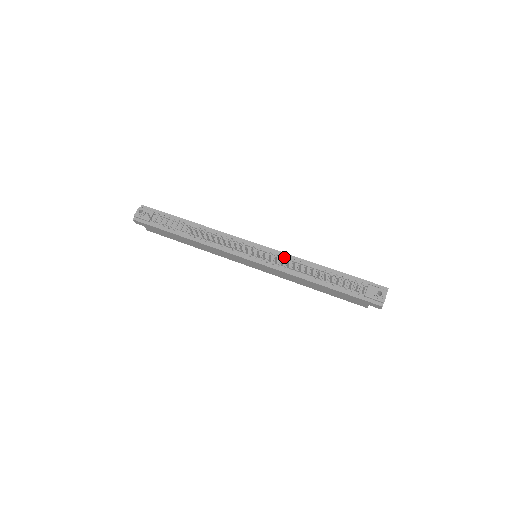
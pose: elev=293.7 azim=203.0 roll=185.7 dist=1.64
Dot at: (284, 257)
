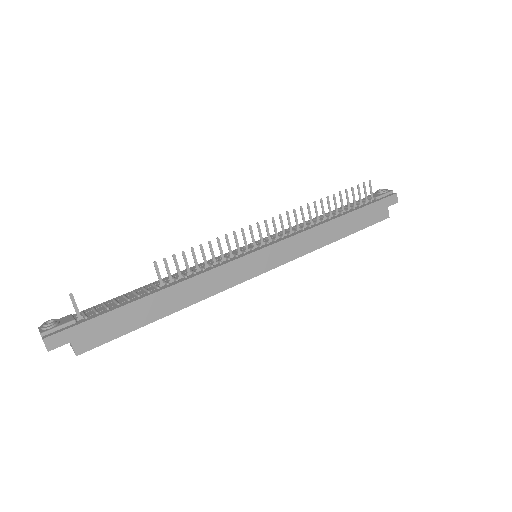
Dot at: (282, 233)
